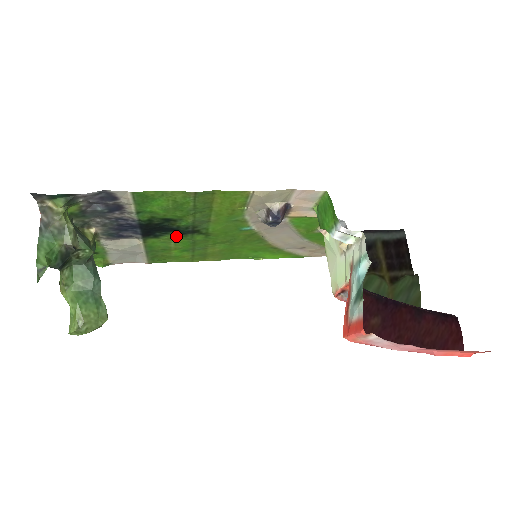
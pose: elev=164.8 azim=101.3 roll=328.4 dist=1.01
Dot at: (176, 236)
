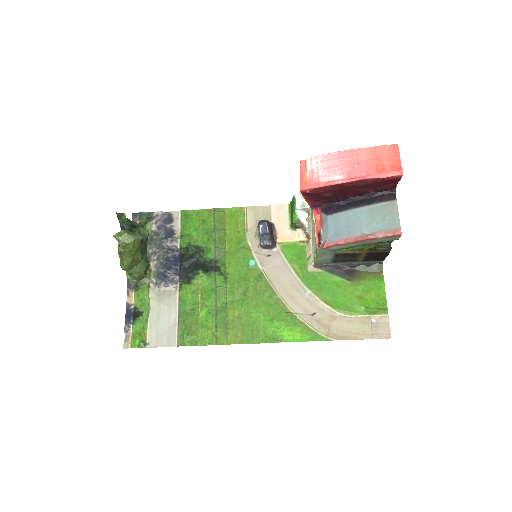
Dot at: (203, 277)
